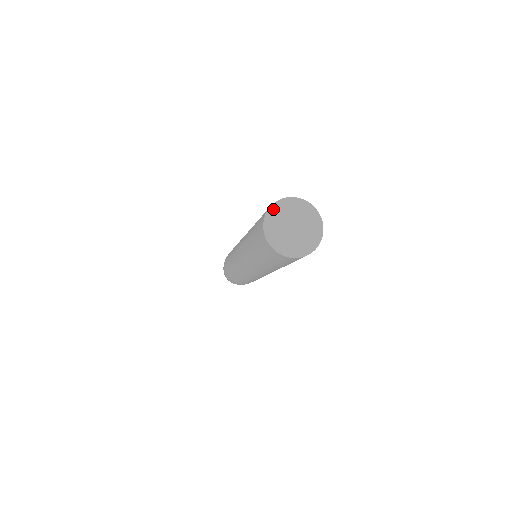
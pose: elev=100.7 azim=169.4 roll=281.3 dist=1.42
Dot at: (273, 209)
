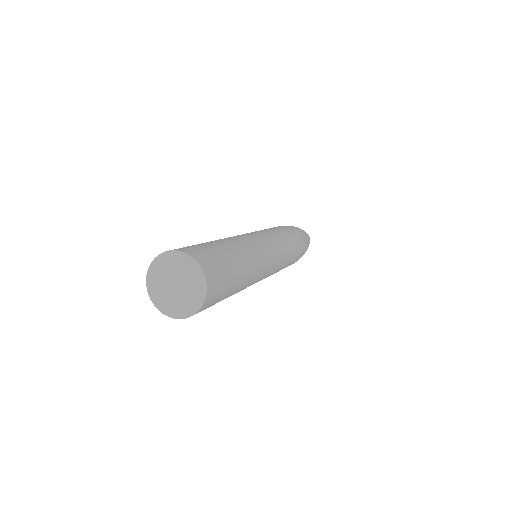
Dot at: (149, 284)
